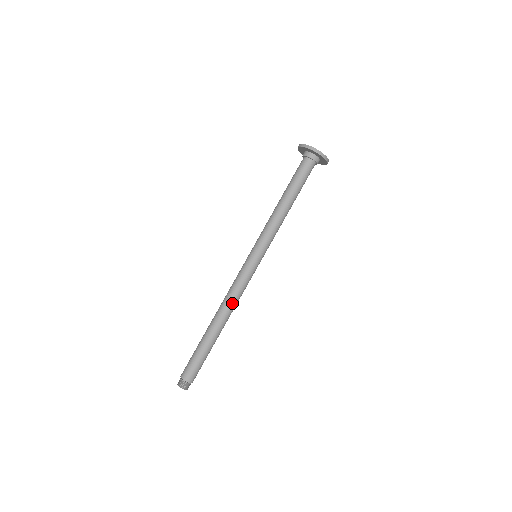
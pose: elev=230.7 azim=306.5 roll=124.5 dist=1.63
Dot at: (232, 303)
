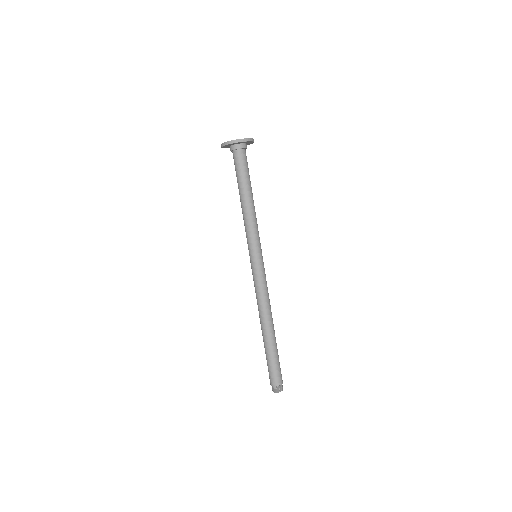
Dot at: (263, 306)
